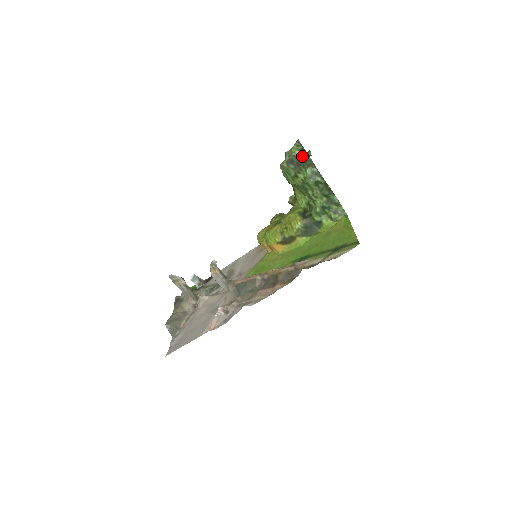
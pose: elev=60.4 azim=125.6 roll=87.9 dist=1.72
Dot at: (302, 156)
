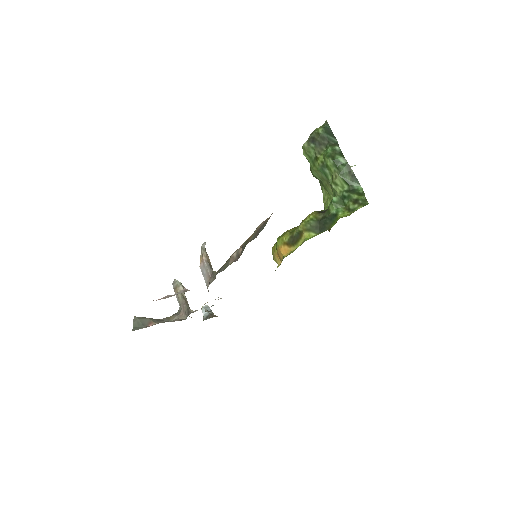
Dot at: (325, 134)
